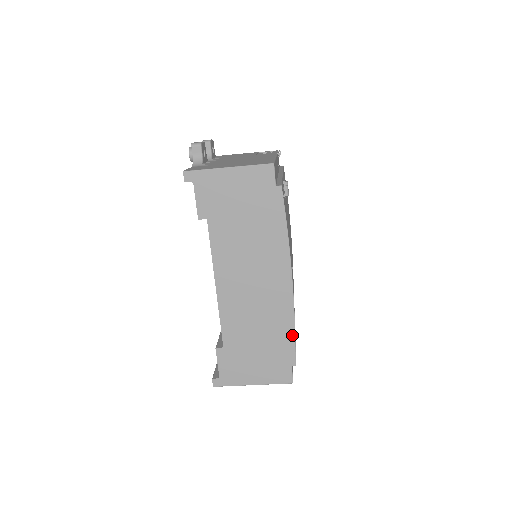
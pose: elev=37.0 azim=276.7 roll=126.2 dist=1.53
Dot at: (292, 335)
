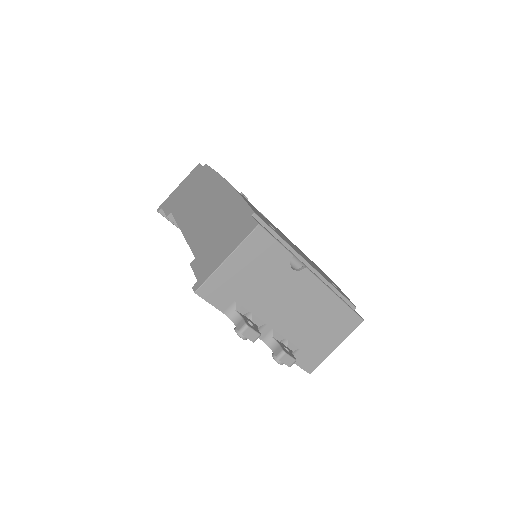
Dot at: (242, 202)
